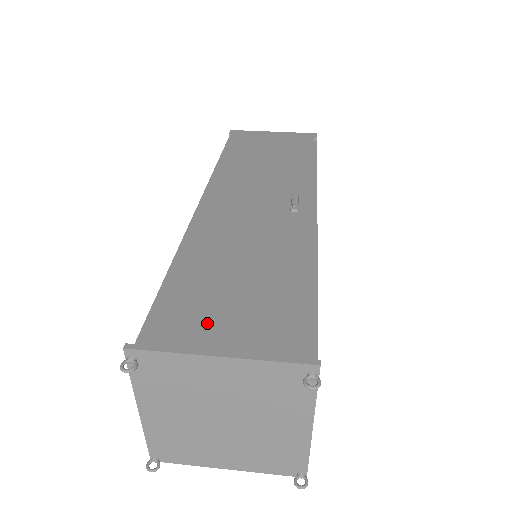
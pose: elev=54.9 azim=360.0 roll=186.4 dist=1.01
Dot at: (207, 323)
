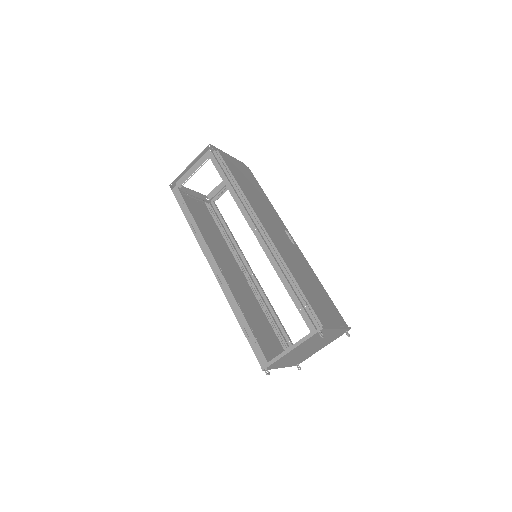
Dot at: (326, 314)
